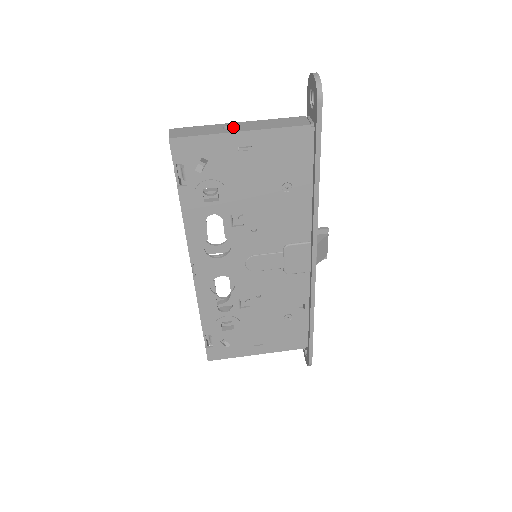
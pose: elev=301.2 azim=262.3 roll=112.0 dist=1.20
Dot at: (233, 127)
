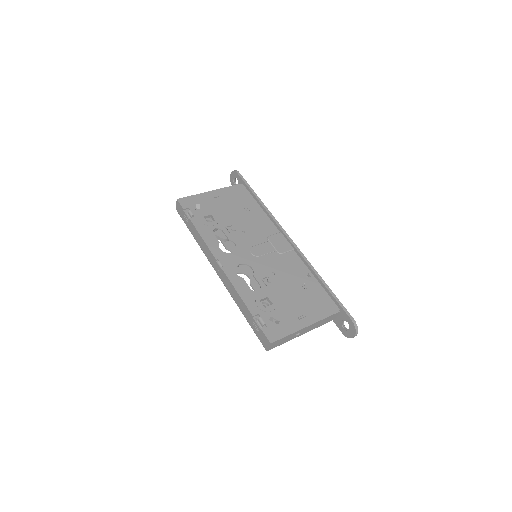
Dot at: occluded
